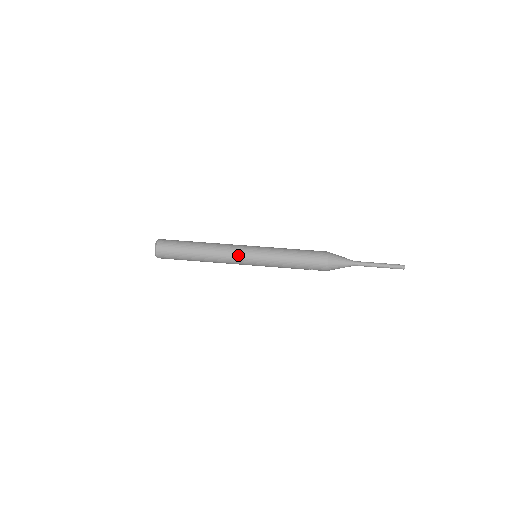
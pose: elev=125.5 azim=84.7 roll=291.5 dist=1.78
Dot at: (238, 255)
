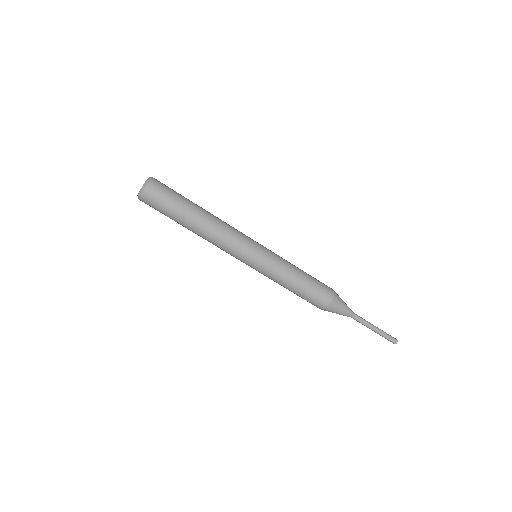
Dot at: (240, 246)
